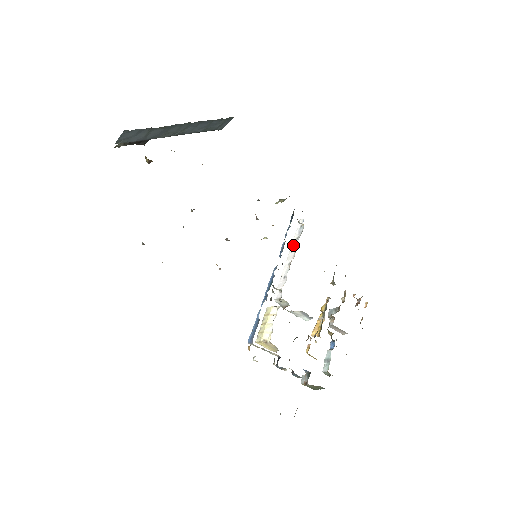
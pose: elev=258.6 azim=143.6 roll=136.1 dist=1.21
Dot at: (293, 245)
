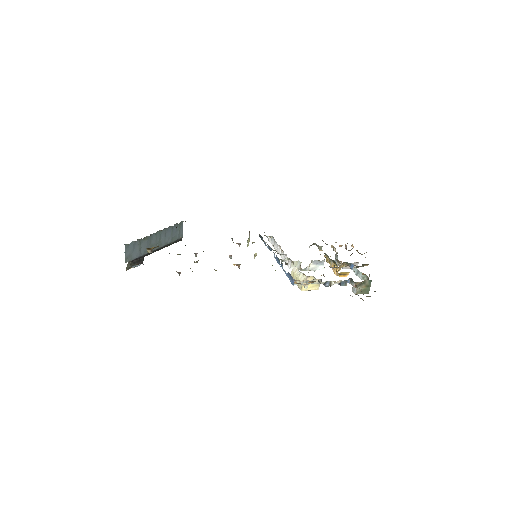
Dot at: (275, 247)
